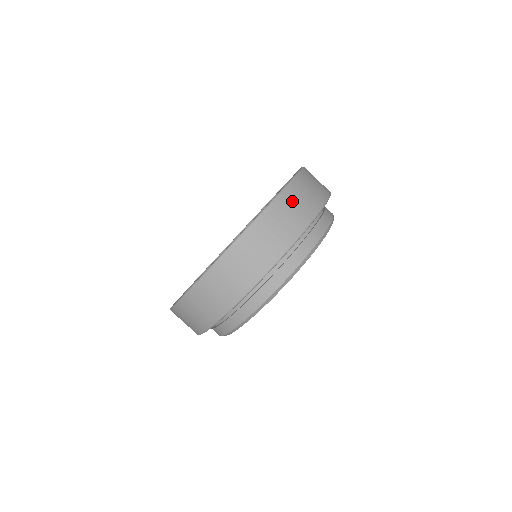
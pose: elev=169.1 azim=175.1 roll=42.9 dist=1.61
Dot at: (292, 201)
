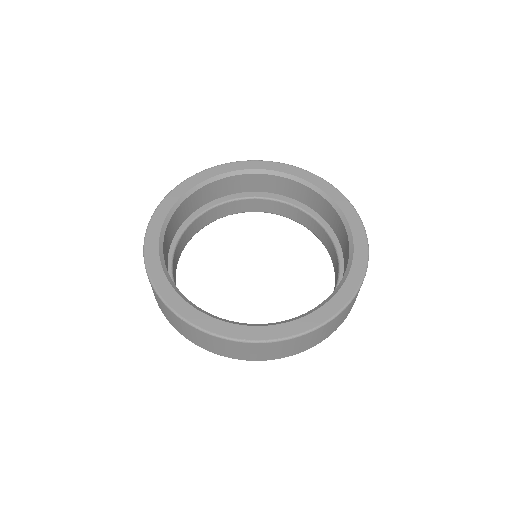
Dot at: (340, 318)
